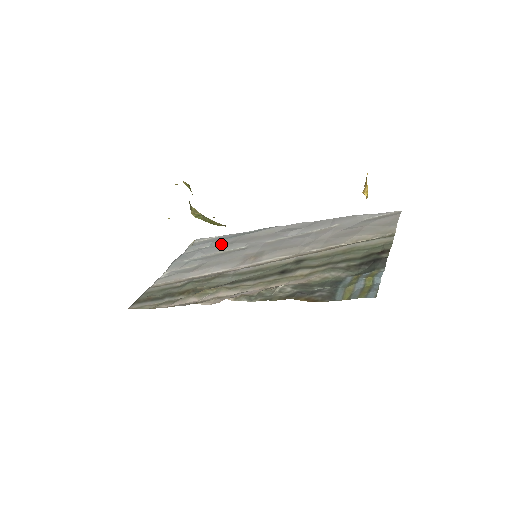
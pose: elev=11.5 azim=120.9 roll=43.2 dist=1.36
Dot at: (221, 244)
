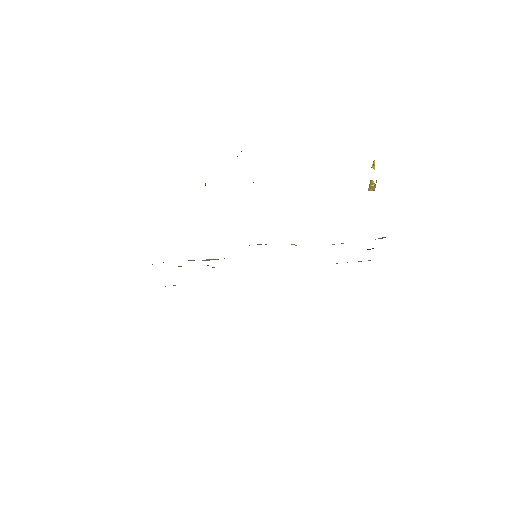
Dot at: occluded
